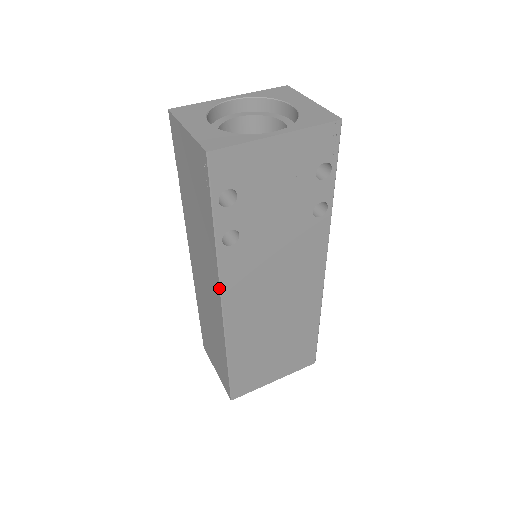
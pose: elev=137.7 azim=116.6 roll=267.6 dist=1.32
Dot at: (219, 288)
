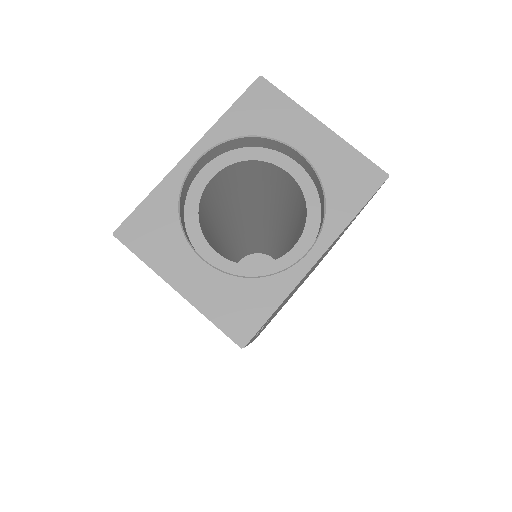
Dot at: occluded
